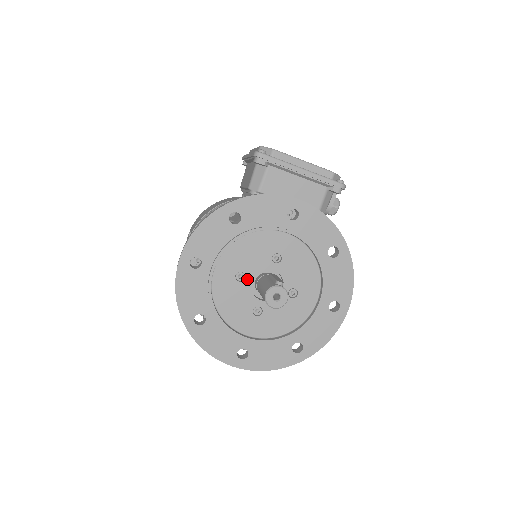
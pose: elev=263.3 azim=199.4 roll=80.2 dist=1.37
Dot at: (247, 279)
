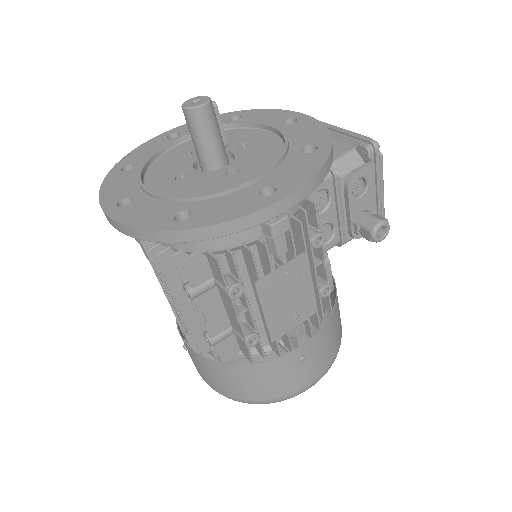
Dot at: occluded
